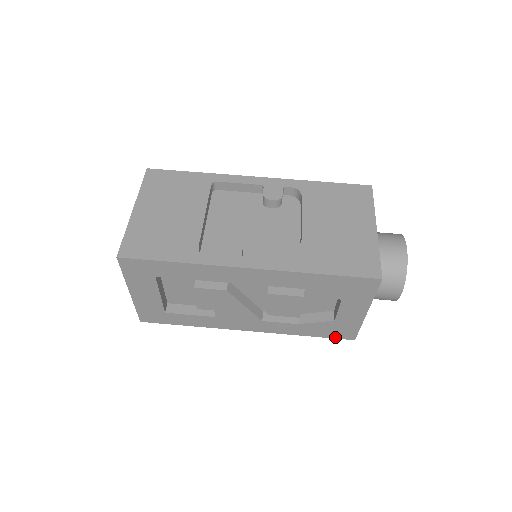
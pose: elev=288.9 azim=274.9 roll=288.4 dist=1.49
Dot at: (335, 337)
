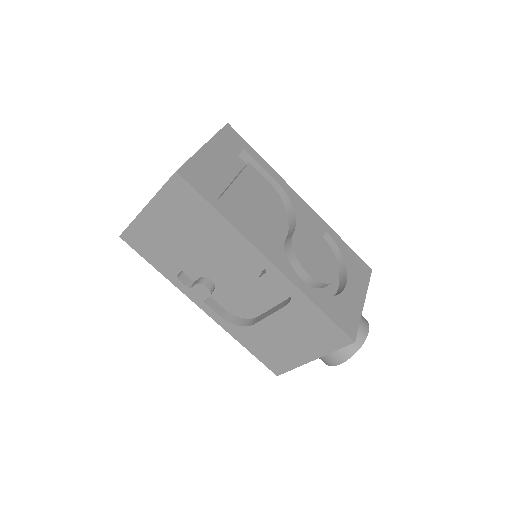
Dot at: occluded
